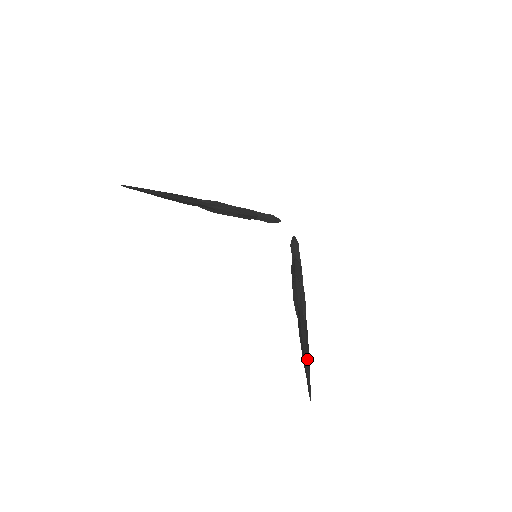
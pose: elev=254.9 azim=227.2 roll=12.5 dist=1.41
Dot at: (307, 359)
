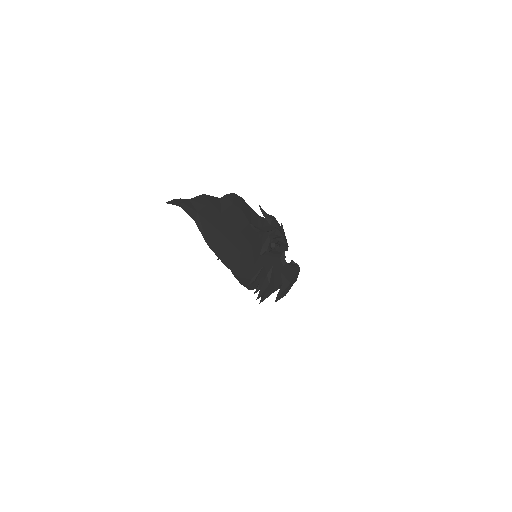
Dot at: (217, 207)
